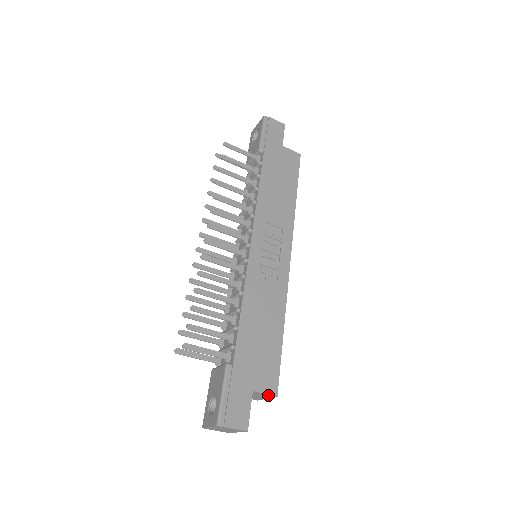
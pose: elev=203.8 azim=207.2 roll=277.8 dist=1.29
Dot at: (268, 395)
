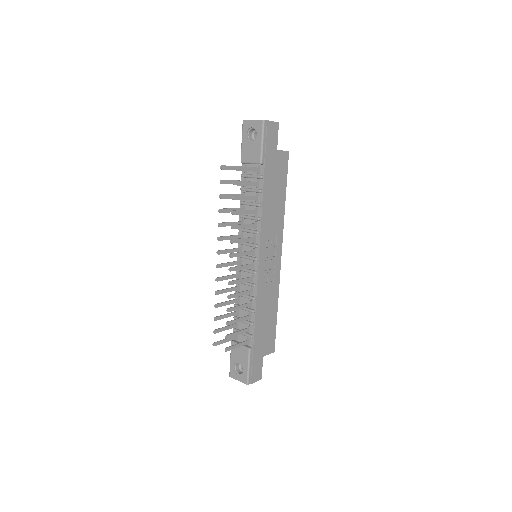
Dot at: (269, 352)
